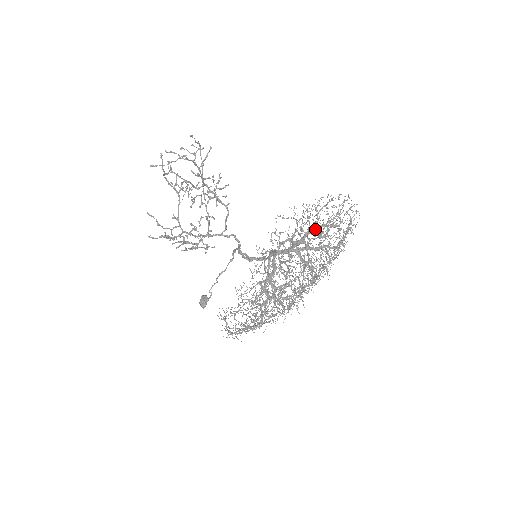
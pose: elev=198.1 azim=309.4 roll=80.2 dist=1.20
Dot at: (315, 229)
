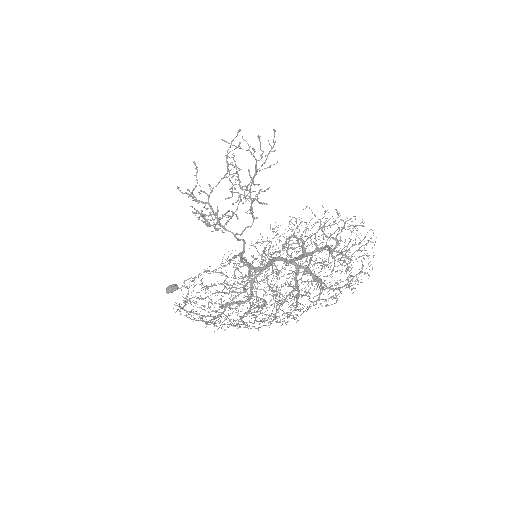
Dot at: (333, 238)
